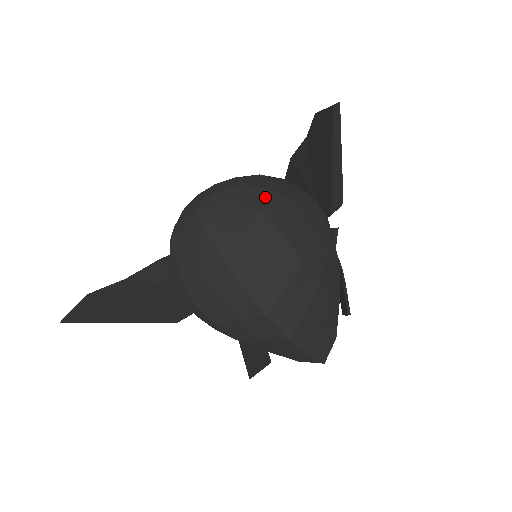
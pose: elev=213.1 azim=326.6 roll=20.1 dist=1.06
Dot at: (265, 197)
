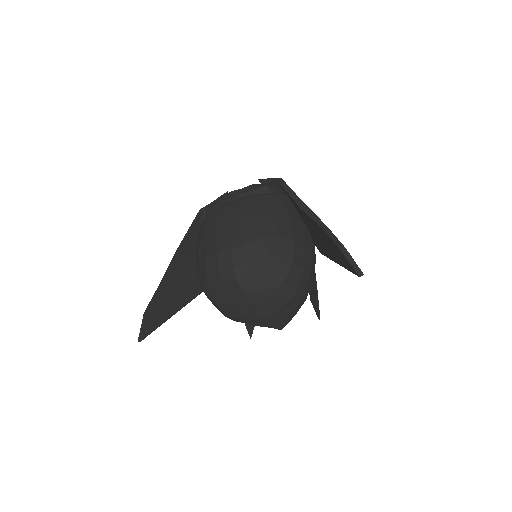
Dot at: (286, 267)
